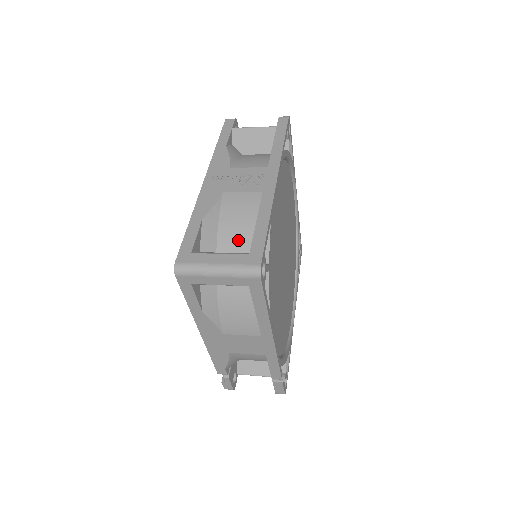
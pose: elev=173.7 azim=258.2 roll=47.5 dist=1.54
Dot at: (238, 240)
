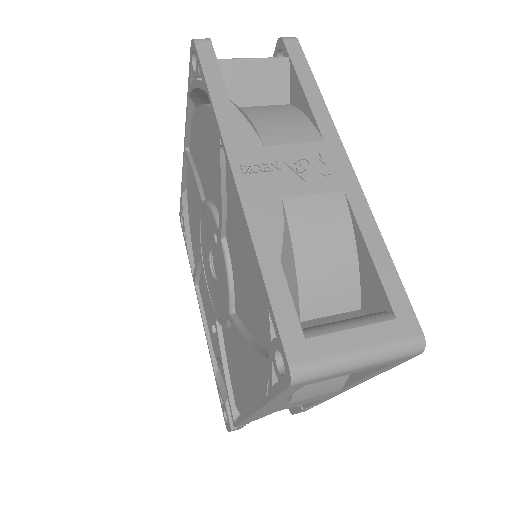
Dot at: (331, 280)
